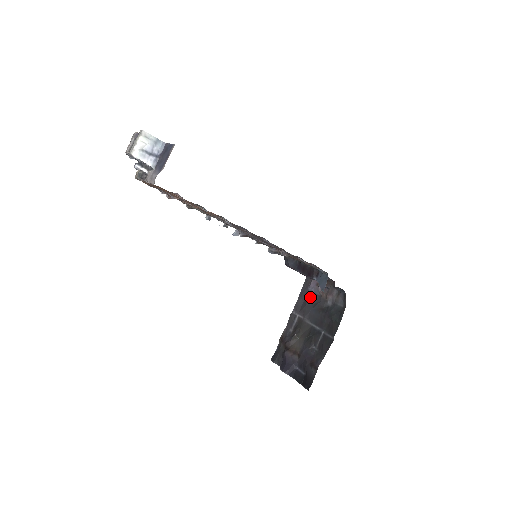
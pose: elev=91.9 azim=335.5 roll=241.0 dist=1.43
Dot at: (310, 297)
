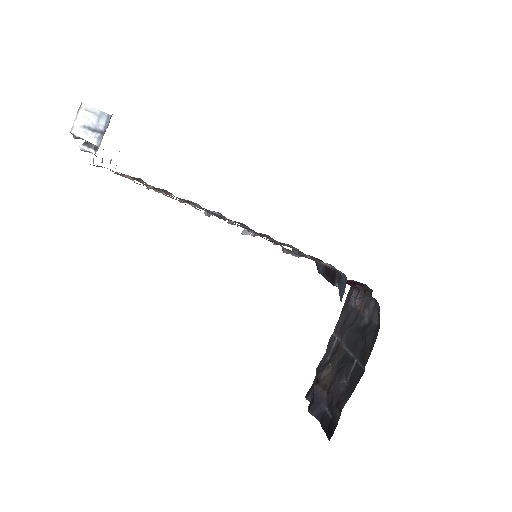
Dot at: (349, 313)
